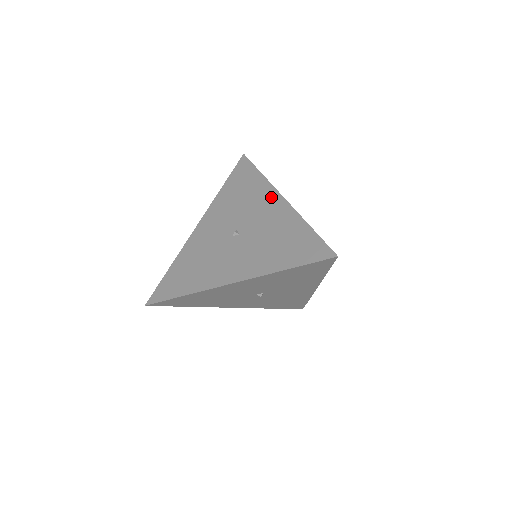
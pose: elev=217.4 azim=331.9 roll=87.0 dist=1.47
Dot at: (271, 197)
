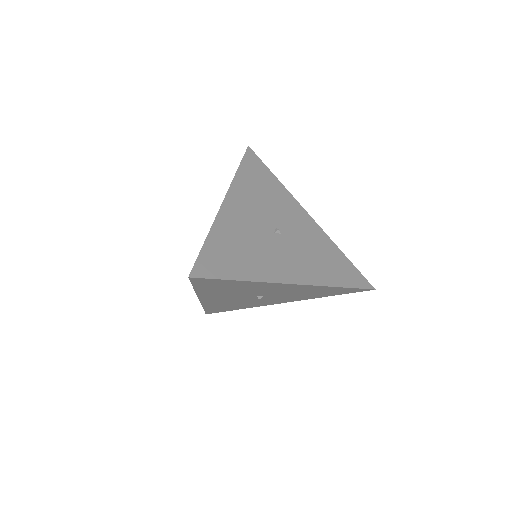
Dot at: occluded
